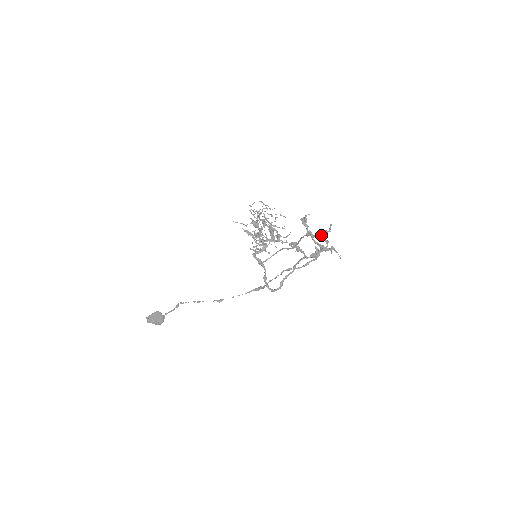
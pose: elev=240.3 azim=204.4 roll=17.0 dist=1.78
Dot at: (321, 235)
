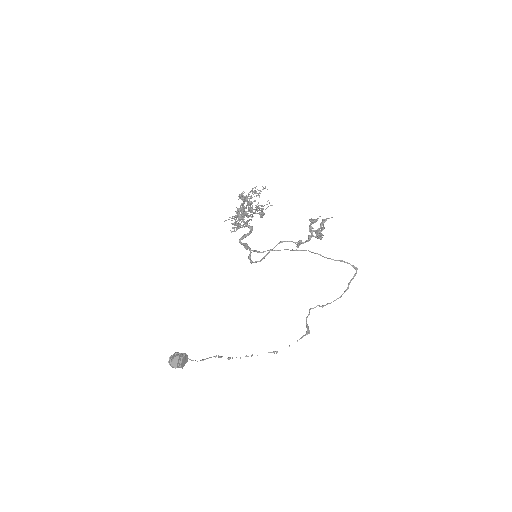
Dot at: (321, 226)
